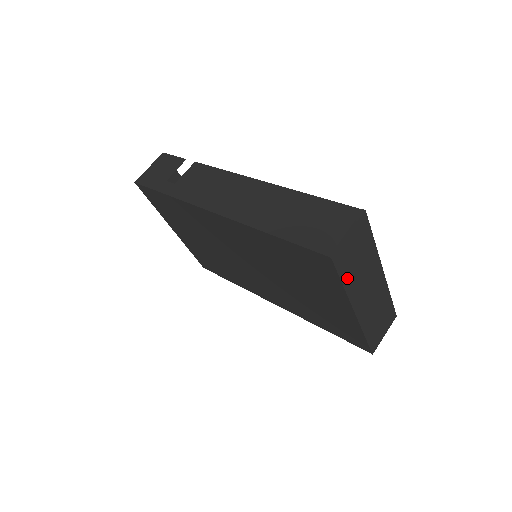
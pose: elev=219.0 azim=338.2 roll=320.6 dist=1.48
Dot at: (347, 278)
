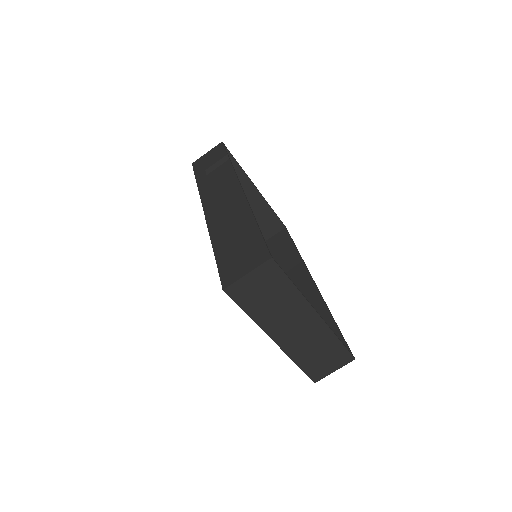
Dot at: (253, 310)
